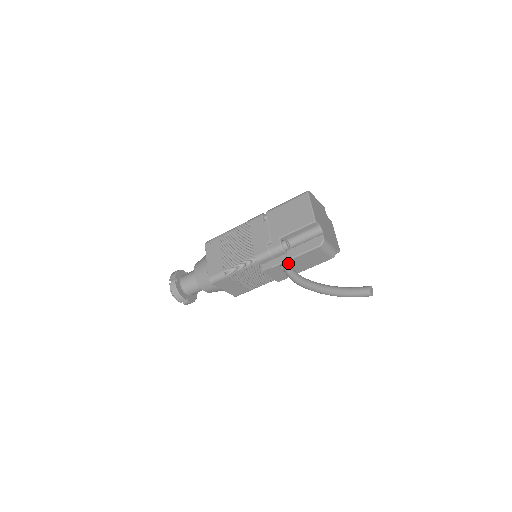
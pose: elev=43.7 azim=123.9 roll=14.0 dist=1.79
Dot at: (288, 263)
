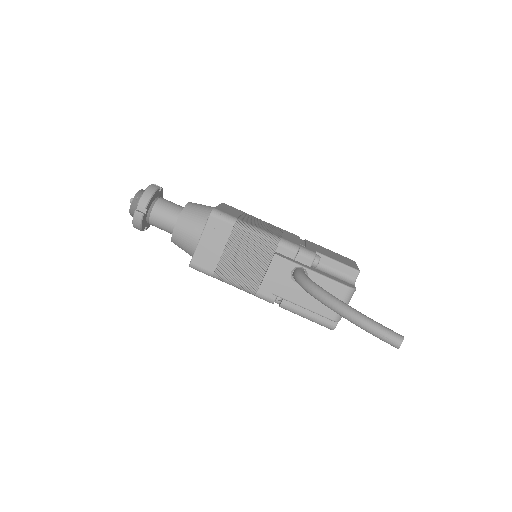
Dot at: occluded
